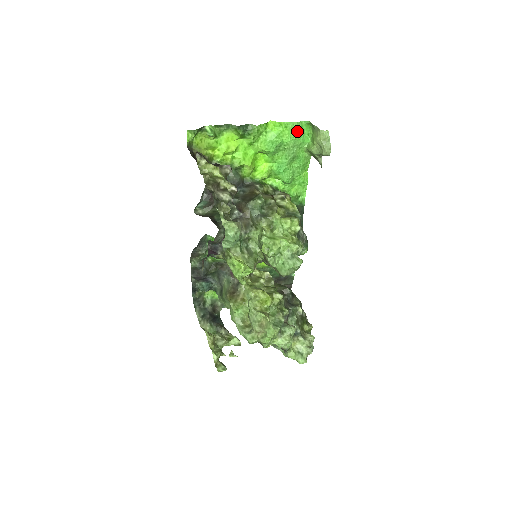
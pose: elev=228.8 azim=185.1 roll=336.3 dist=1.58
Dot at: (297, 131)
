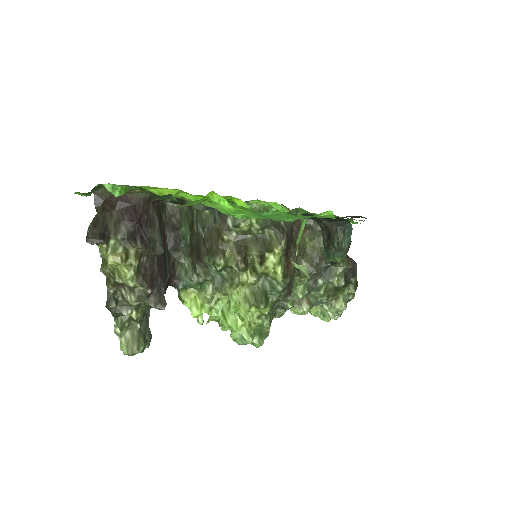
Dot at: (267, 216)
